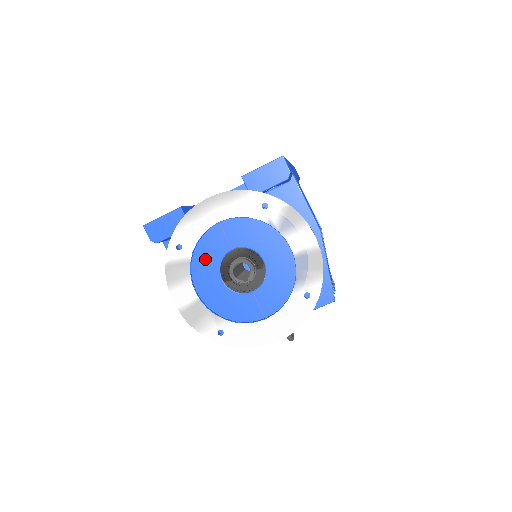
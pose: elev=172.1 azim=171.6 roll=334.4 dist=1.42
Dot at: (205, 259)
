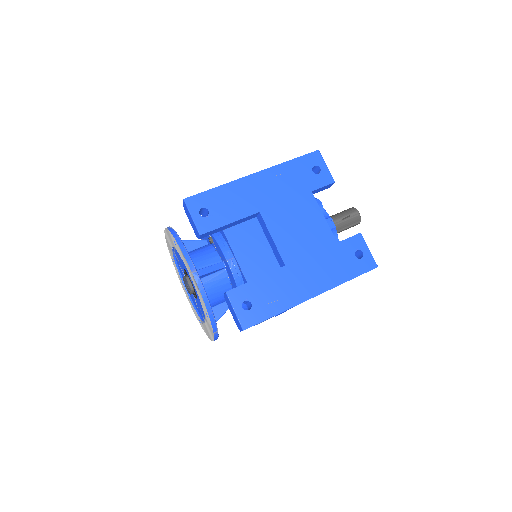
Dot at: occluded
